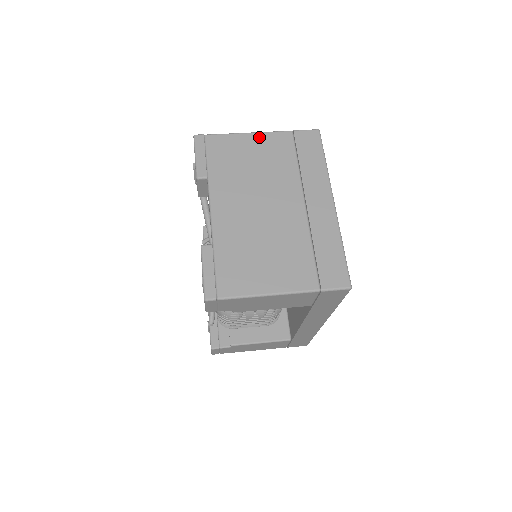
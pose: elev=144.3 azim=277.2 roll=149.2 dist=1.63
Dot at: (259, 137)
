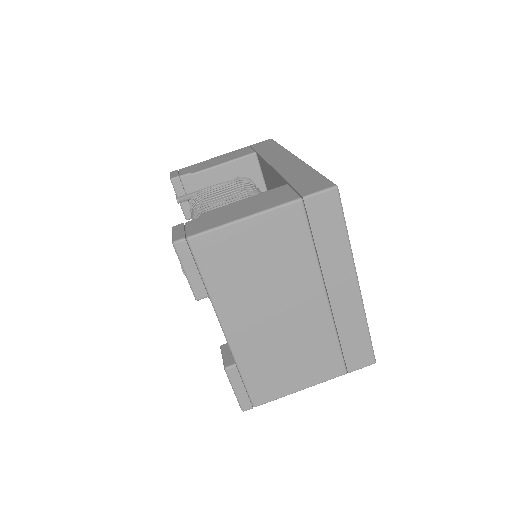
Dot at: (259, 222)
